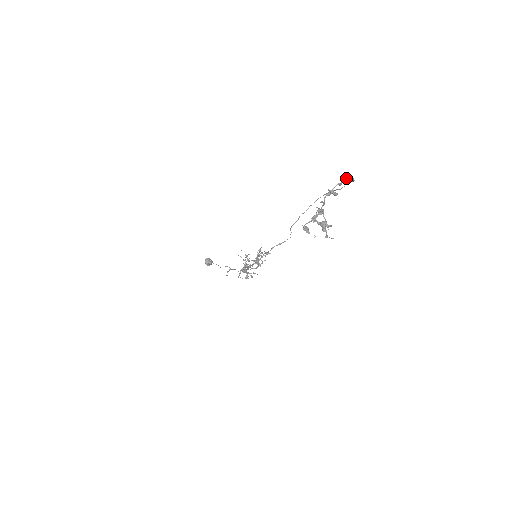
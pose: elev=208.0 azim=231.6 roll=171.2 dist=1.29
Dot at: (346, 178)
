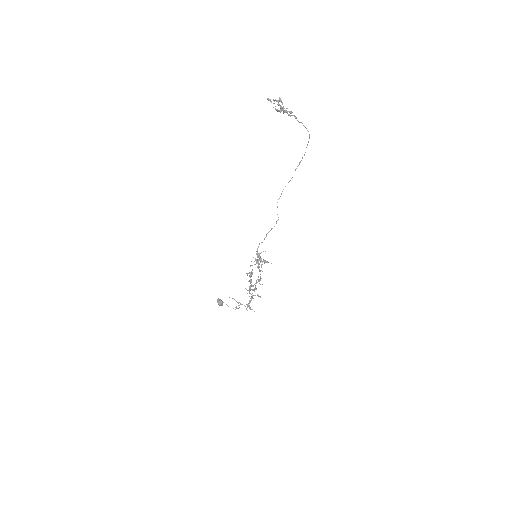
Dot at: (300, 122)
